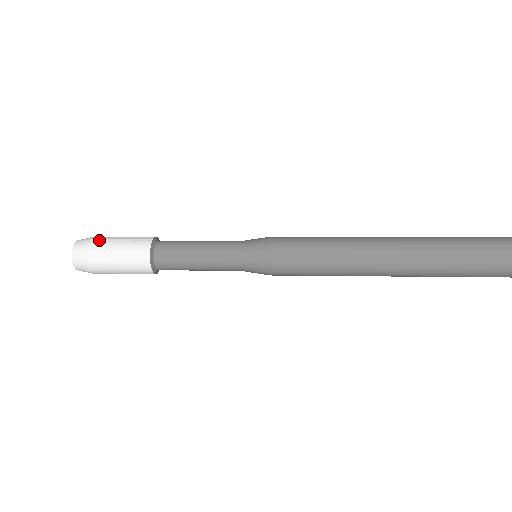
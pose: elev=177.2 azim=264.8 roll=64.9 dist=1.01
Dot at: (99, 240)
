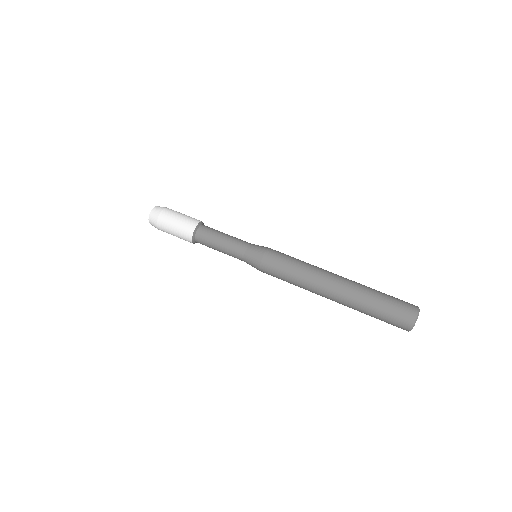
Dot at: (169, 211)
